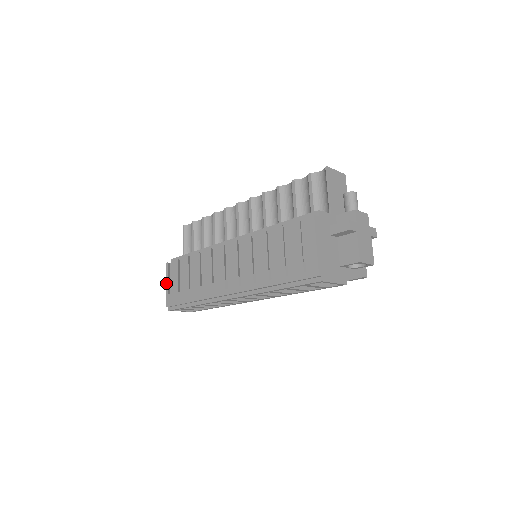
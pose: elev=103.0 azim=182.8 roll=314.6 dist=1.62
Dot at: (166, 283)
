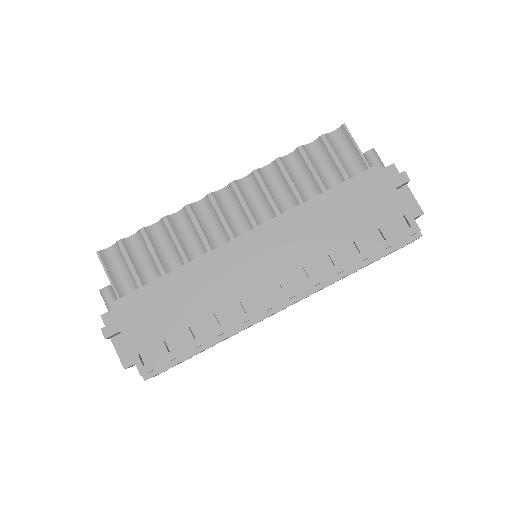
Dot at: (125, 339)
